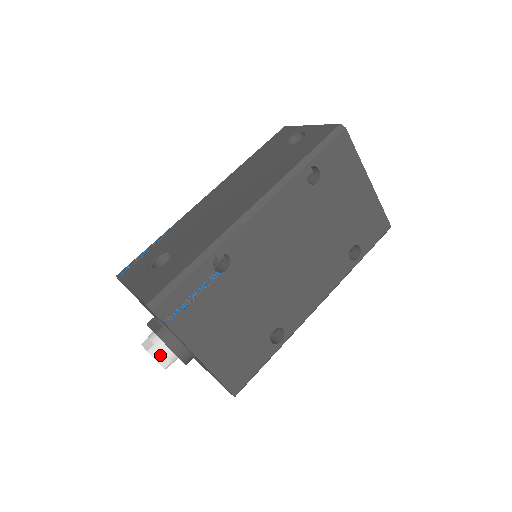
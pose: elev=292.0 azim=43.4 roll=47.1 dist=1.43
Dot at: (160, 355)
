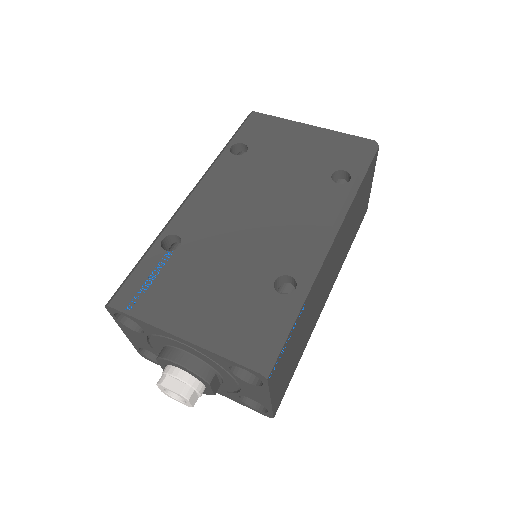
Dot at: (169, 380)
